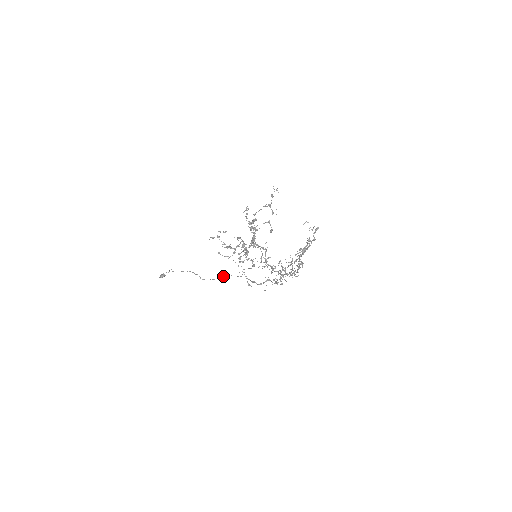
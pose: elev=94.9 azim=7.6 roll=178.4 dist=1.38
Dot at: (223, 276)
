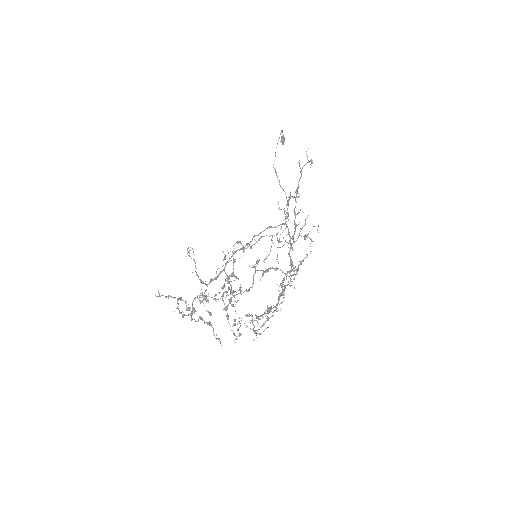
Dot at: occluded
